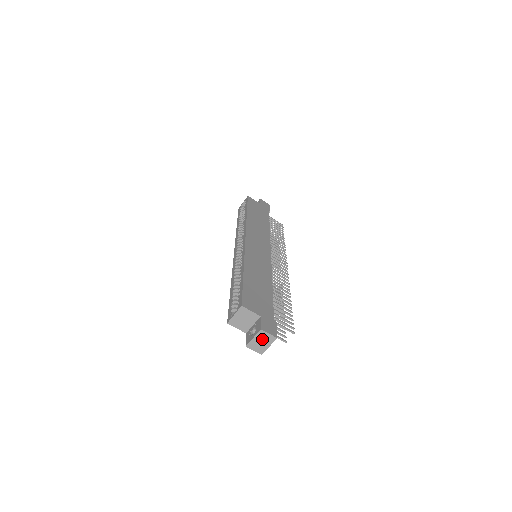
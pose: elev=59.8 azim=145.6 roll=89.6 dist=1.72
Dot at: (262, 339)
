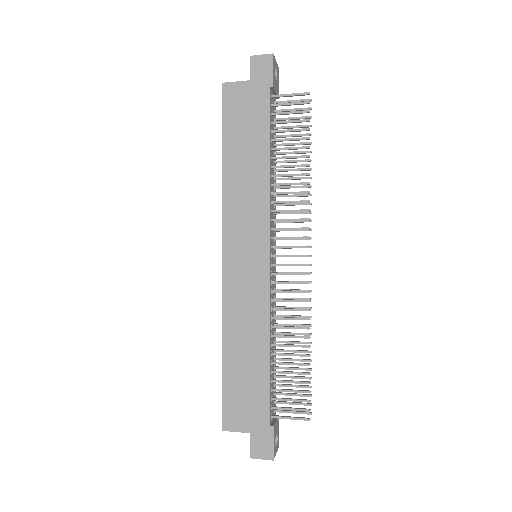
Dot at: occluded
